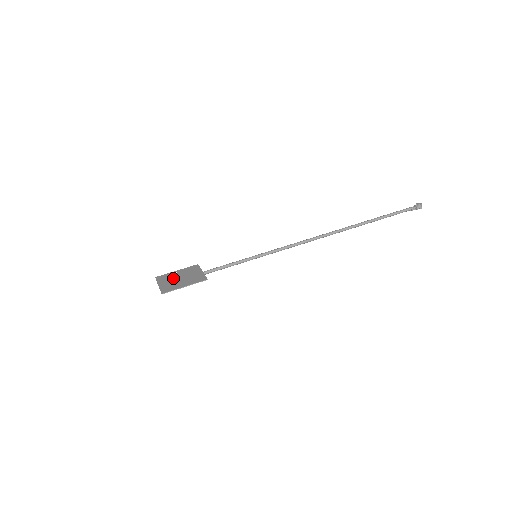
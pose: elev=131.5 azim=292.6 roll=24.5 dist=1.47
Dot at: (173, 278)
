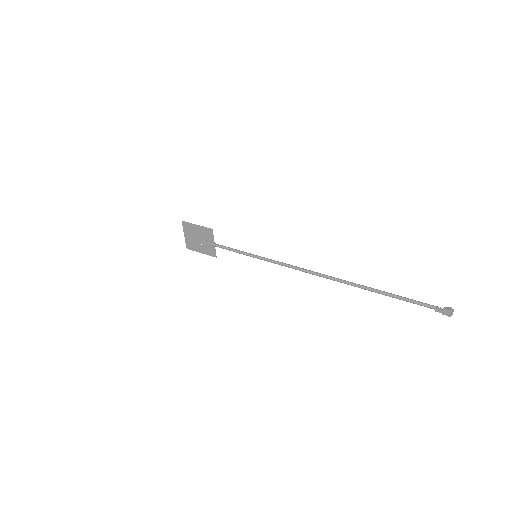
Dot at: (196, 241)
